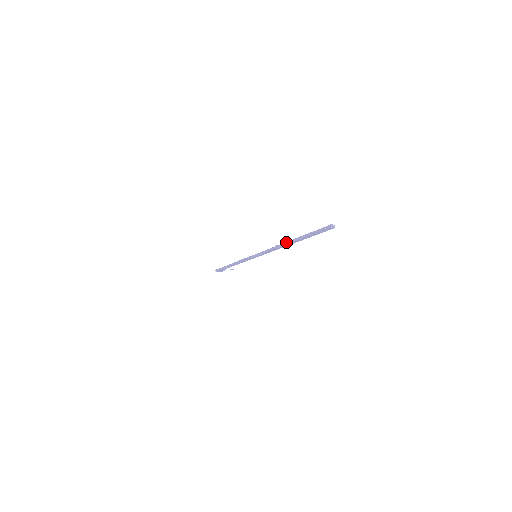
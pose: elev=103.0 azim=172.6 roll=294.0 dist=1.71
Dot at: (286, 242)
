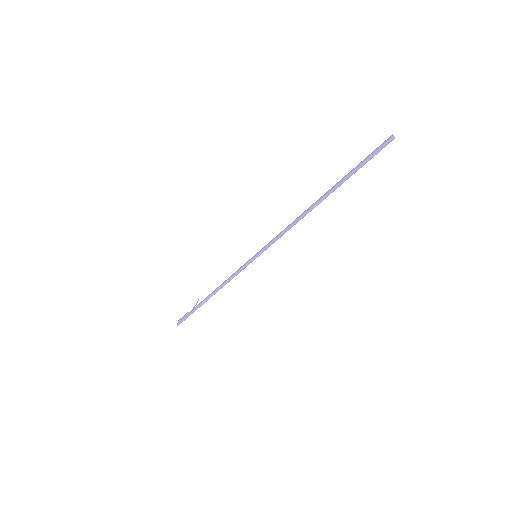
Dot at: (316, 204)
